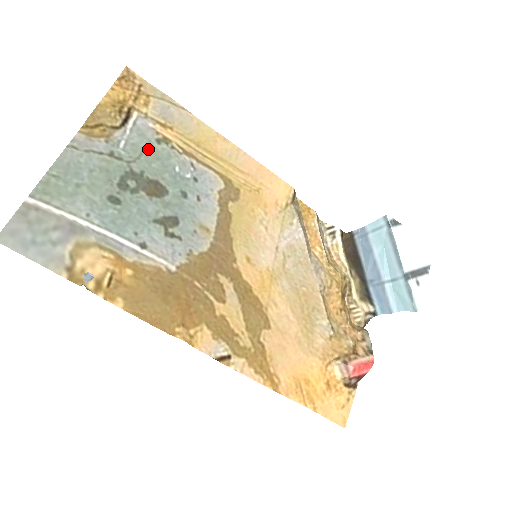
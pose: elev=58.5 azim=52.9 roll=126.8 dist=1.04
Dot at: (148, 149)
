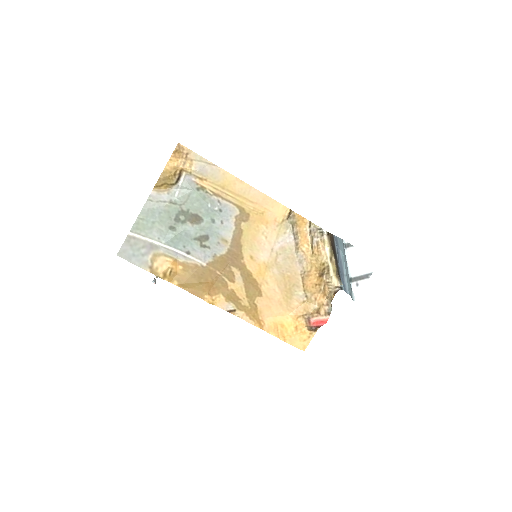
Dot at: (192, 195)
